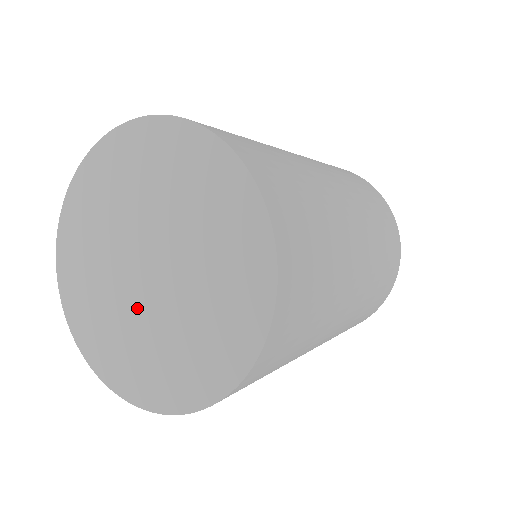
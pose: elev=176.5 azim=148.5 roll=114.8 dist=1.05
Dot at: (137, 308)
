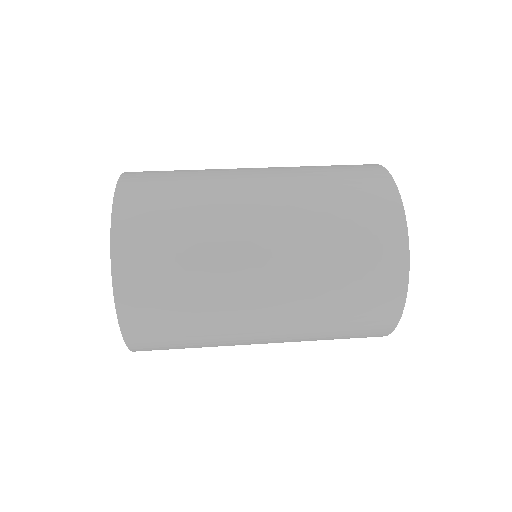
Dot at: occluded
